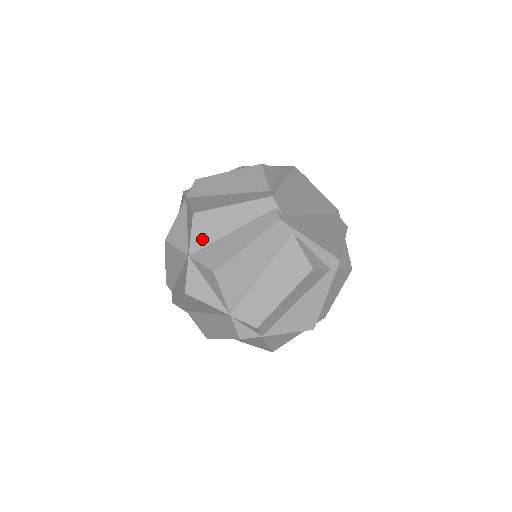
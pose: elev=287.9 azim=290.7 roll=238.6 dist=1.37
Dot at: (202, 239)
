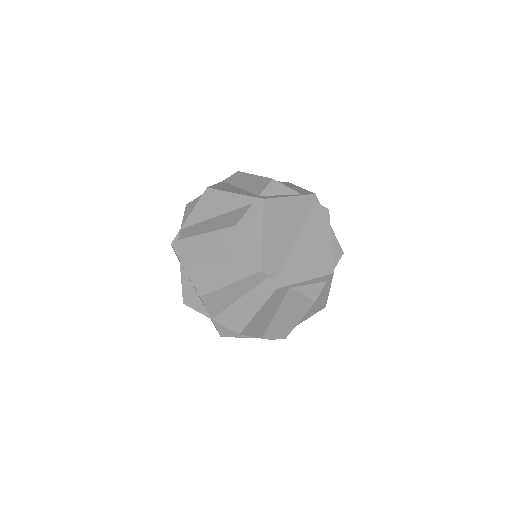
Dot at: (216, 309)
